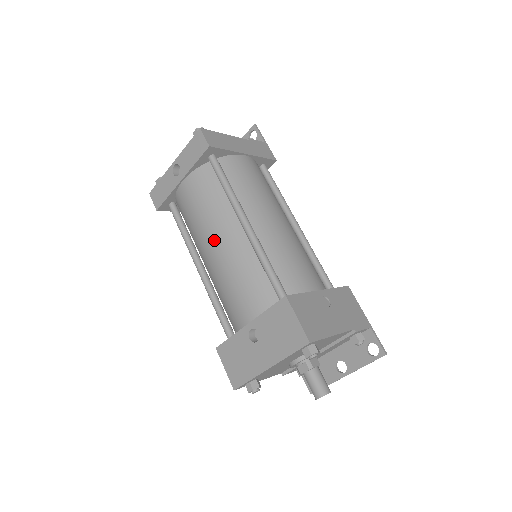
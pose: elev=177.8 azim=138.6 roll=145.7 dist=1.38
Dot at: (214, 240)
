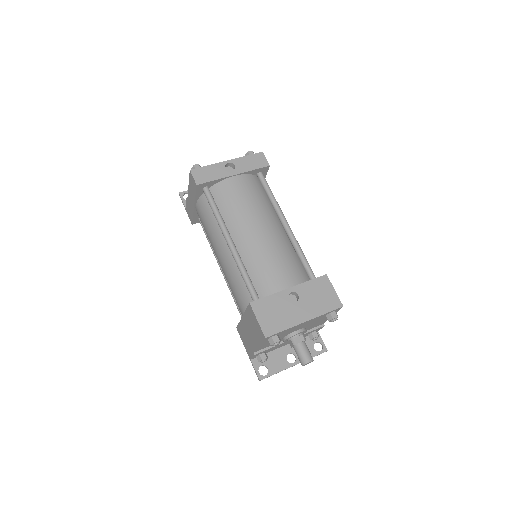
Dot at: (261, 225)
